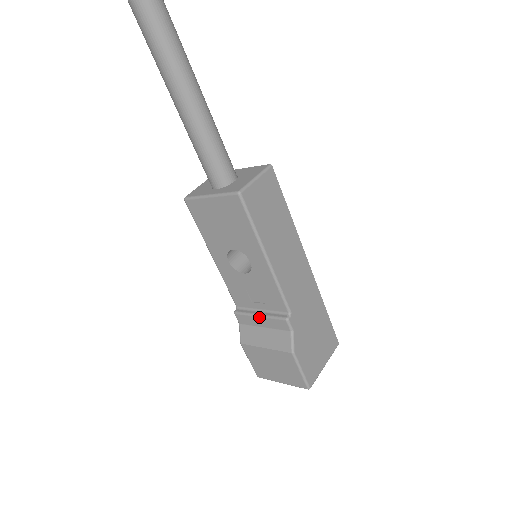
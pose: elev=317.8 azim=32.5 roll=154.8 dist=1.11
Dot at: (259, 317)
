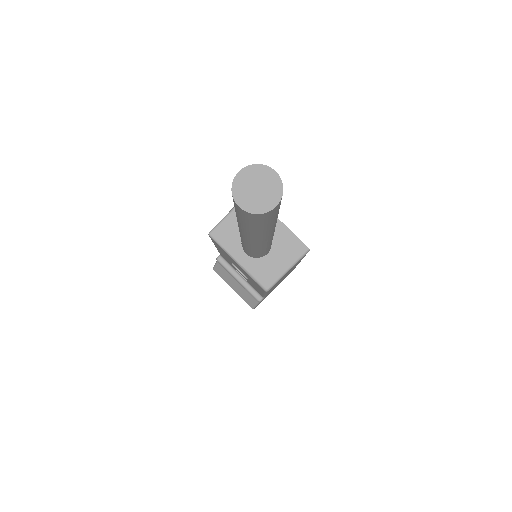
Dot at: occluded
